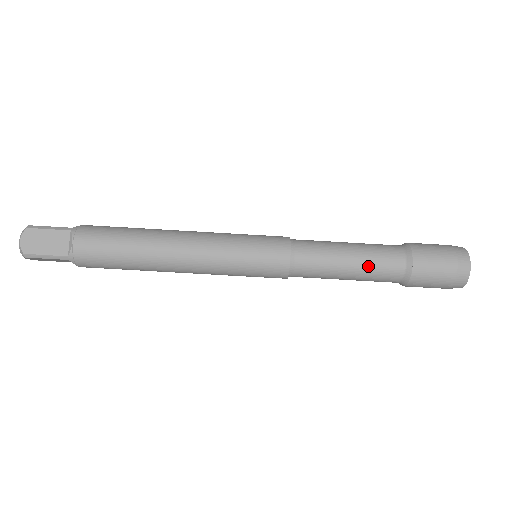
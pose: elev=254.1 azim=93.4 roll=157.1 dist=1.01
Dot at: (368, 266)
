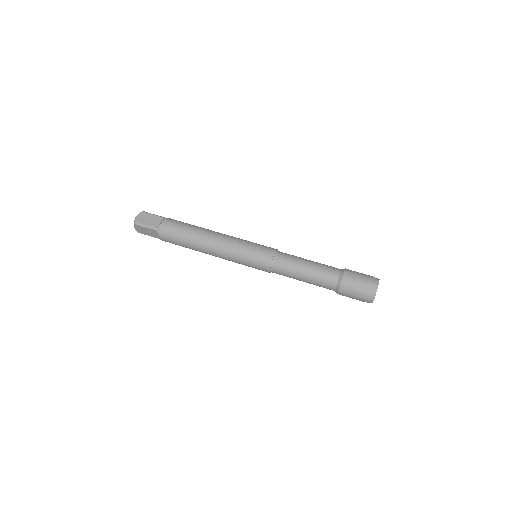
Dot at: (317, 271)
